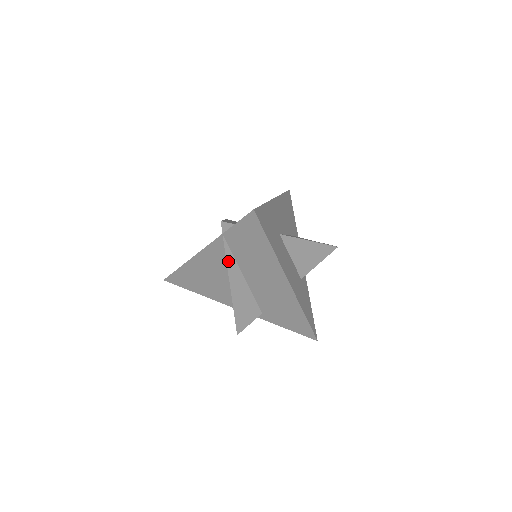
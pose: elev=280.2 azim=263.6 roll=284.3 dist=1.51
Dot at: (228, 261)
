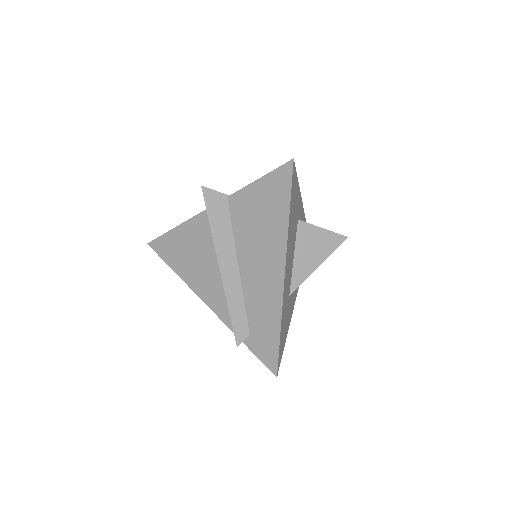
Dot at: occluded
